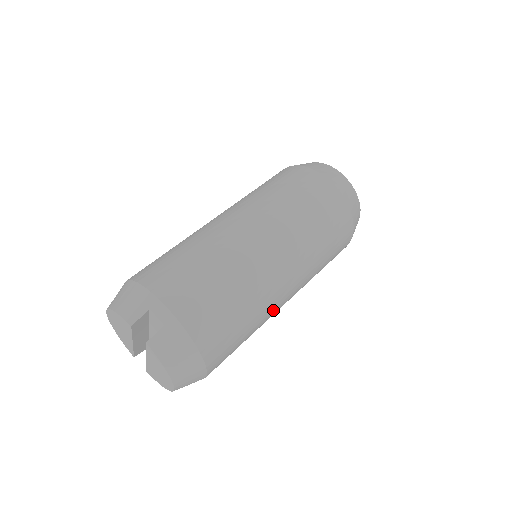
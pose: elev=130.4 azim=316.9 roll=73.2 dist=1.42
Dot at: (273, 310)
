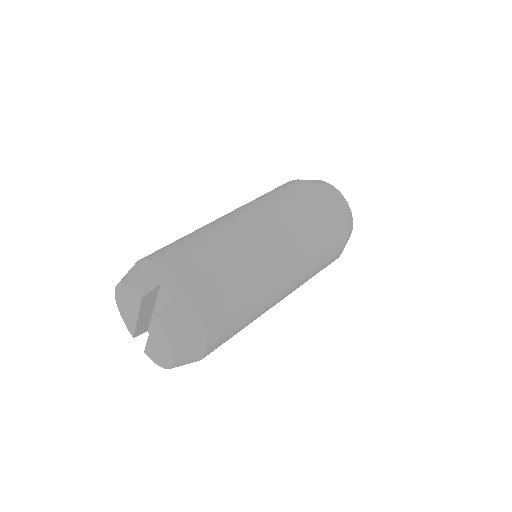
Dot at: (270, 304)
